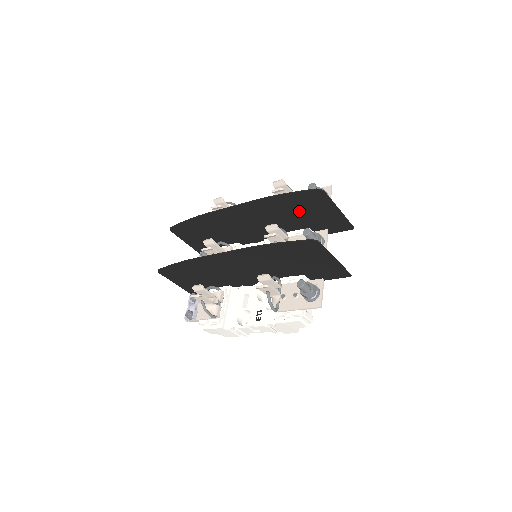
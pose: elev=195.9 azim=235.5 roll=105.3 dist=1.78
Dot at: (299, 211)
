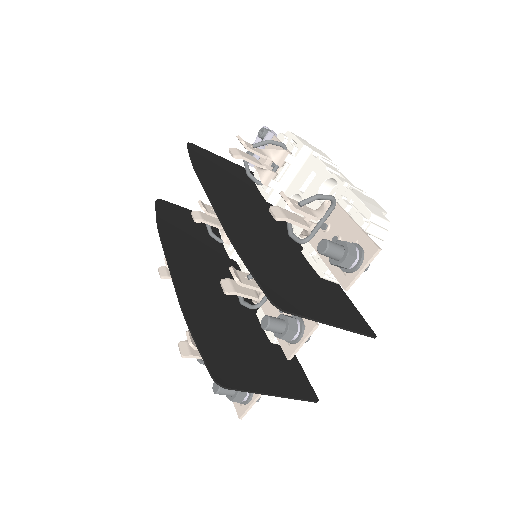
Dot at: (285, 273)
